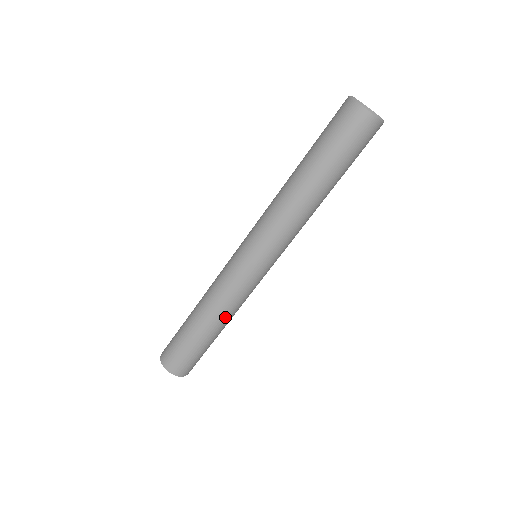
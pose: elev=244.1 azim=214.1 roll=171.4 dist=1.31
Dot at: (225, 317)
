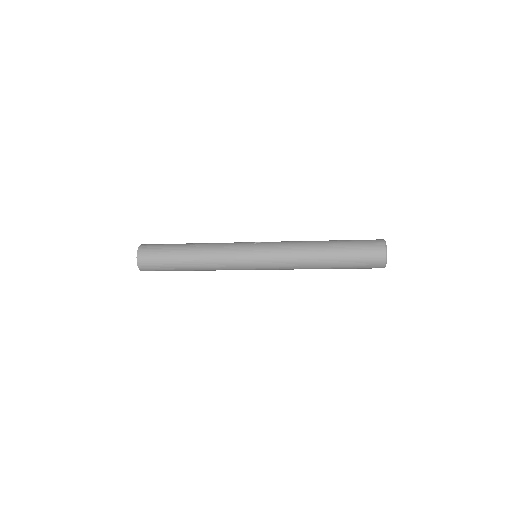
Dot at: occluded
